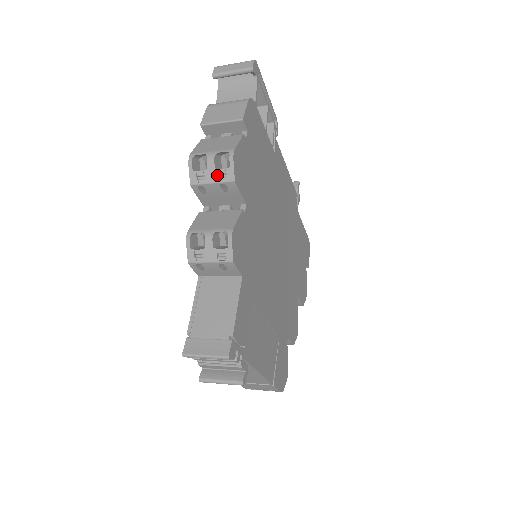
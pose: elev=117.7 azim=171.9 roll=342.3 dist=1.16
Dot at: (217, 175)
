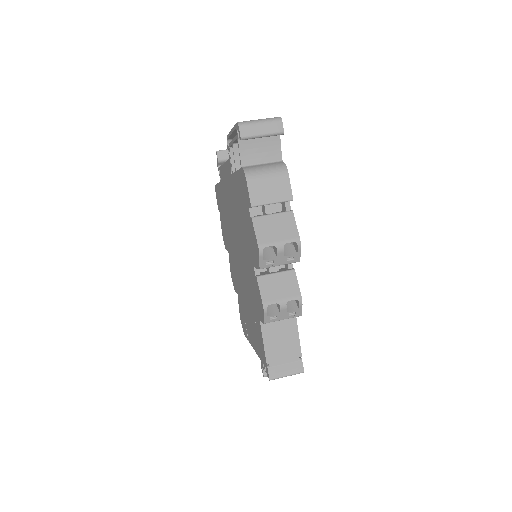
Dot at: (285, 260)
